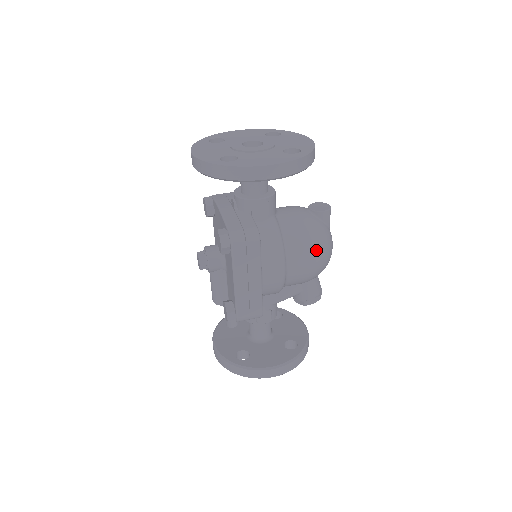
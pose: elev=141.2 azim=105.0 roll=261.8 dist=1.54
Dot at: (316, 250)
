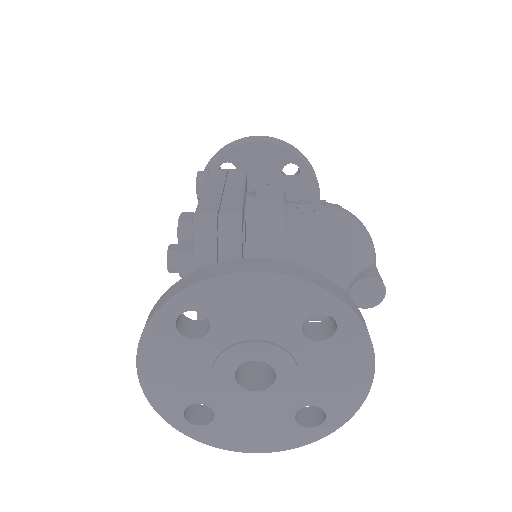
Dot at: occluded
